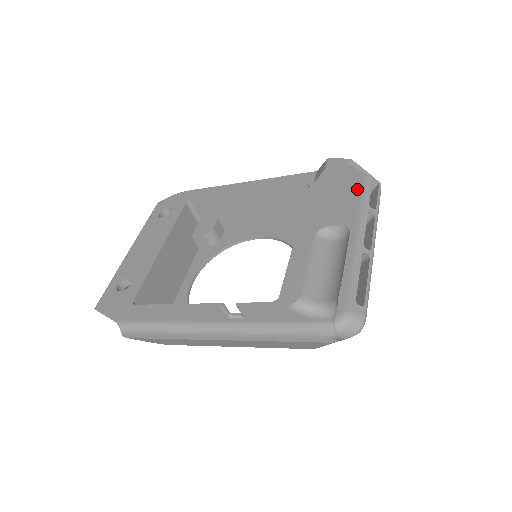
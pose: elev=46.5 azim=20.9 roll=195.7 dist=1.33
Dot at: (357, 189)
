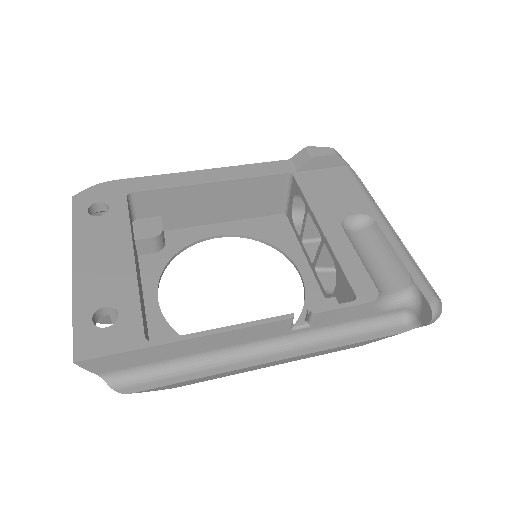
Dot at: (349, 178)
